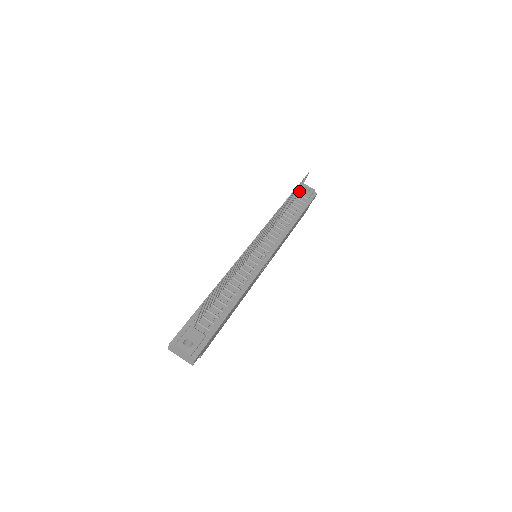
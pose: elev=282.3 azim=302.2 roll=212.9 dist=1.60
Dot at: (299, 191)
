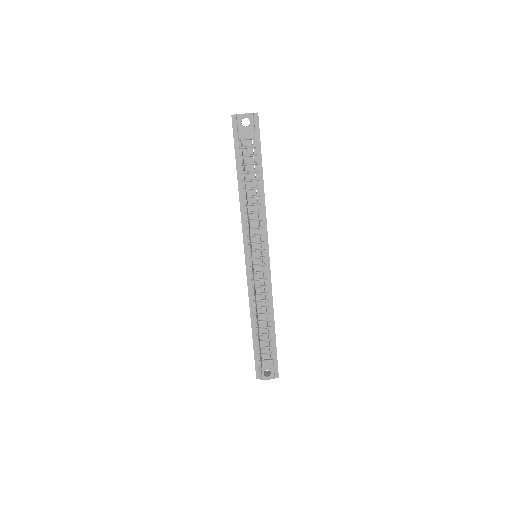
Dot at: occluded
